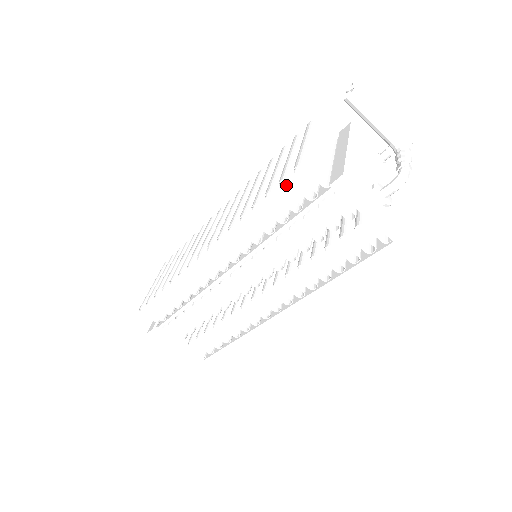
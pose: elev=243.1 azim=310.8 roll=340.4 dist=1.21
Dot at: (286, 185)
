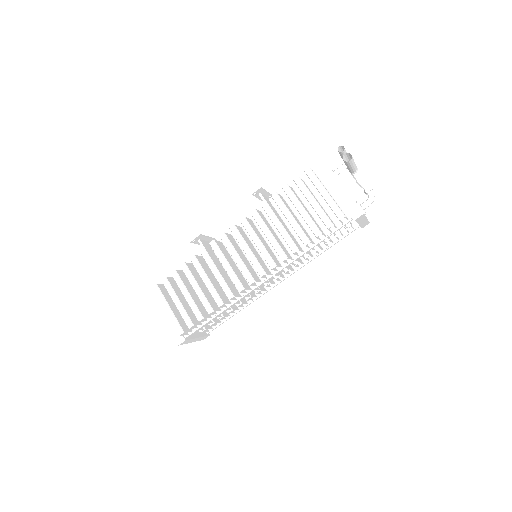
Dot at: (326, 225)
